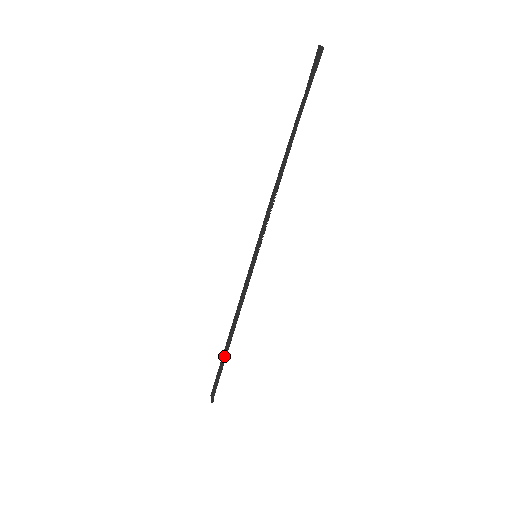
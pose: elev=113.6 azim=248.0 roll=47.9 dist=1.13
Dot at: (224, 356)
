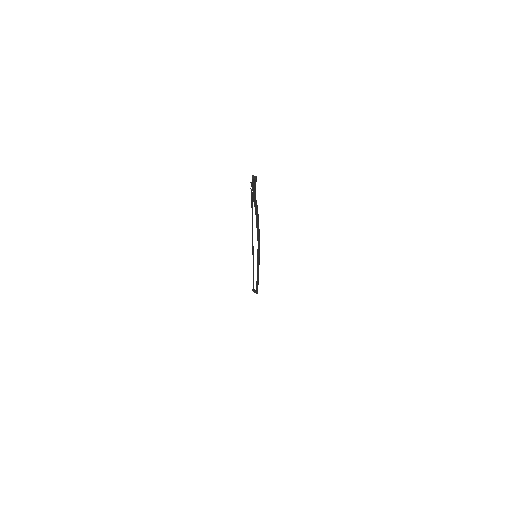
Dot at: occluded
